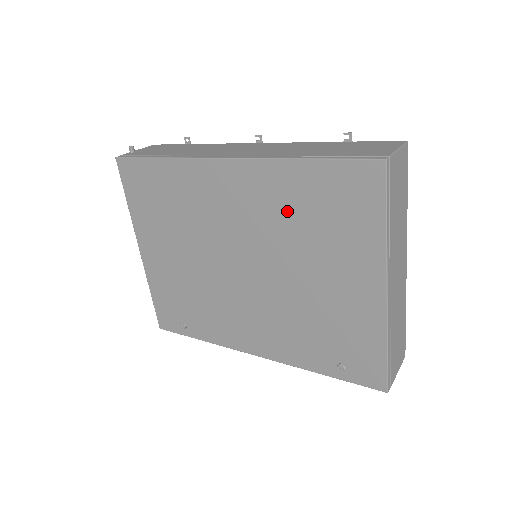
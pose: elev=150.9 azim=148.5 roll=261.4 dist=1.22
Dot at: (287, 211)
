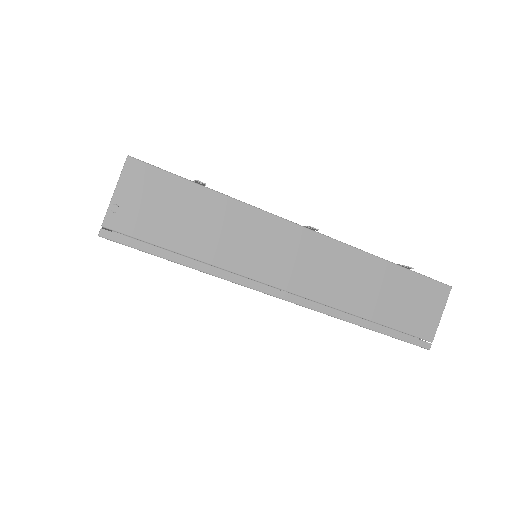
Dot at: occluded
